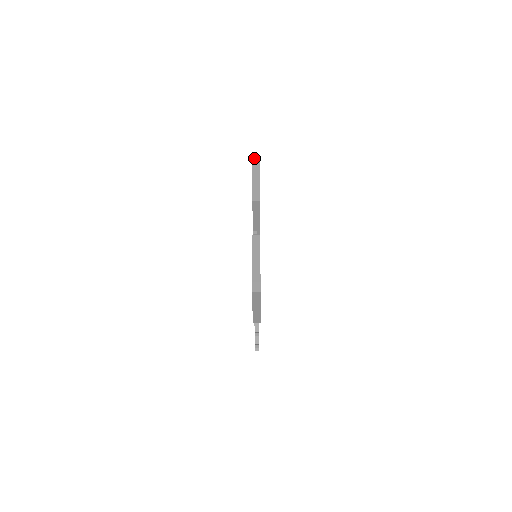
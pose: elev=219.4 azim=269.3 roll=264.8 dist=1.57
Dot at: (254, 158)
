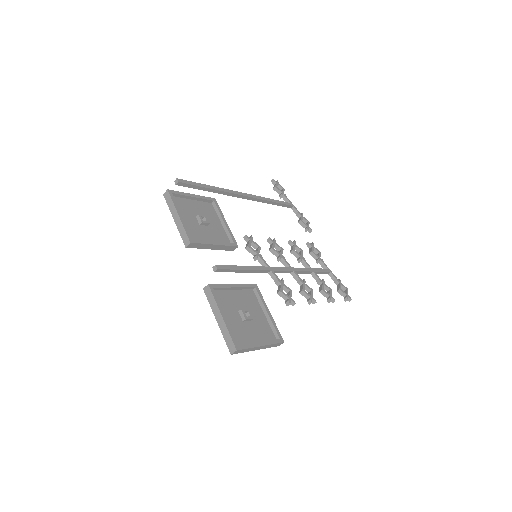
Dot at: (164, 194)
